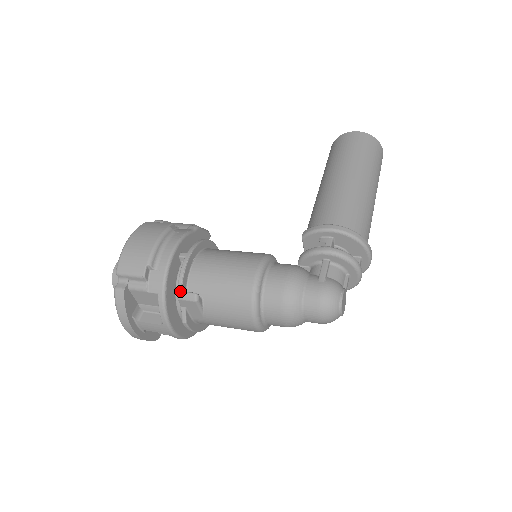
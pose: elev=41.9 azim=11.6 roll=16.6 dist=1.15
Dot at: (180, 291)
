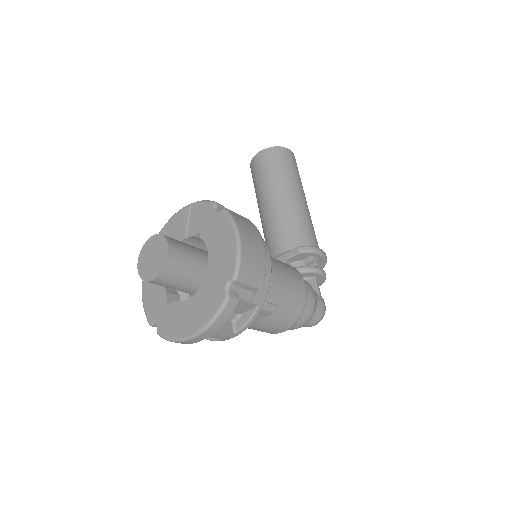
Dot at: (267, 302)
